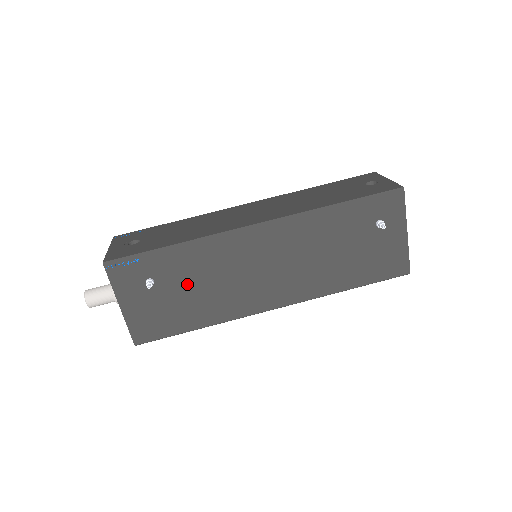
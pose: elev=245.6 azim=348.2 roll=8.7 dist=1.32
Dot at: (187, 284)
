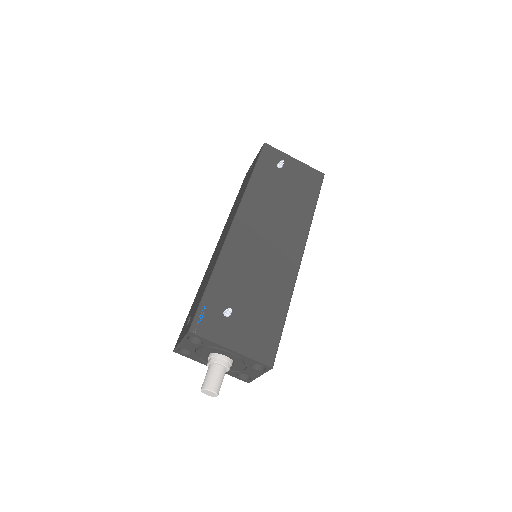
Dot at: (246, 292)
